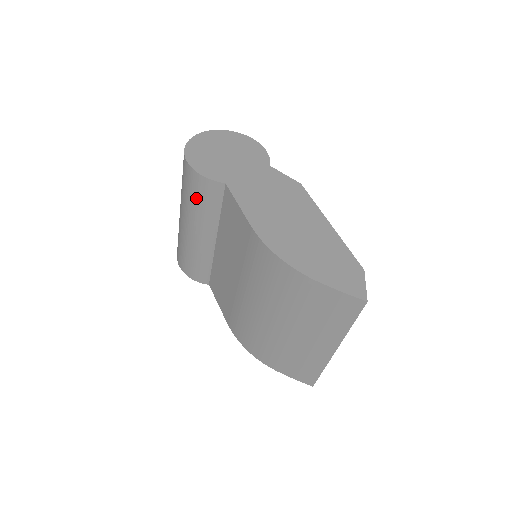
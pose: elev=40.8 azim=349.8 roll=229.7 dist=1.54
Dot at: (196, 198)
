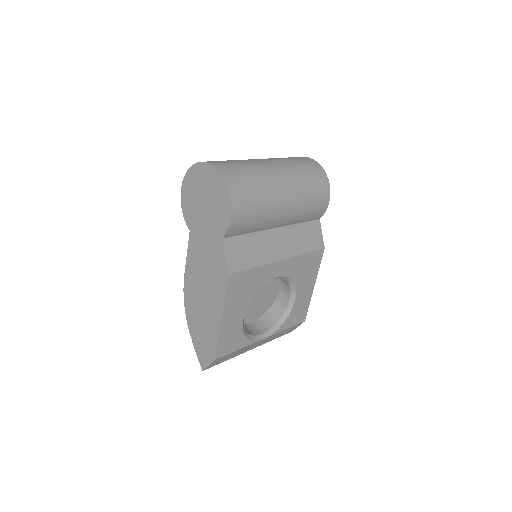
Dot at: occluded
